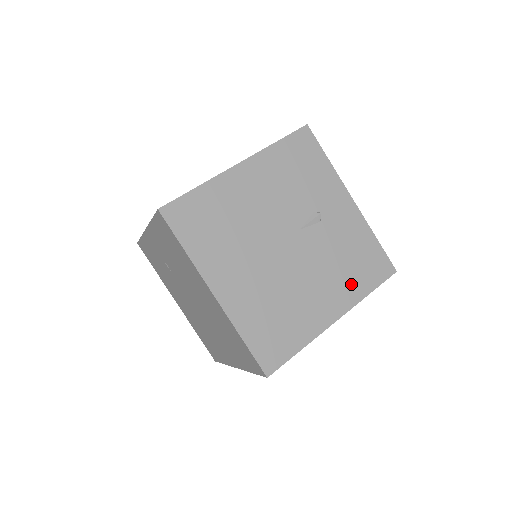
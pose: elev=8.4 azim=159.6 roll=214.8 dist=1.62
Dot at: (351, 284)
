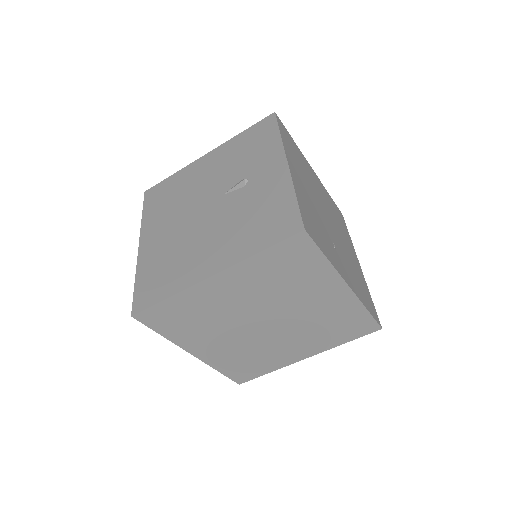
Dot at: (244, 242)
